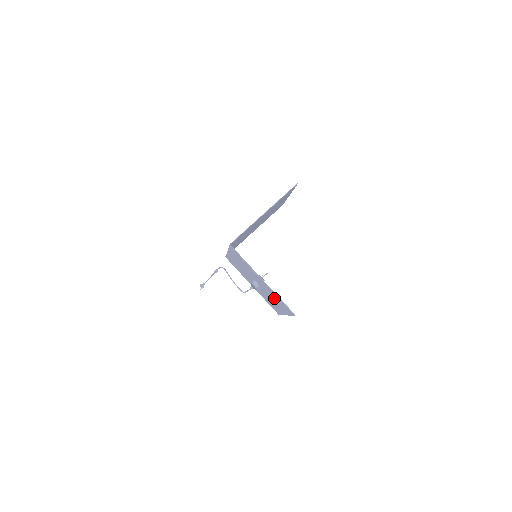
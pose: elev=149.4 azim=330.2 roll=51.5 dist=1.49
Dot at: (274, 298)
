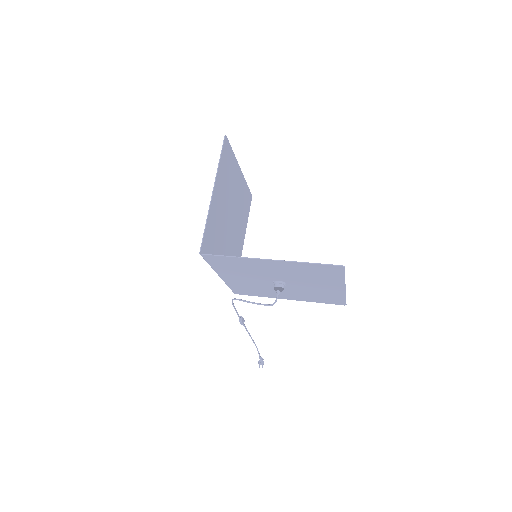
Dot at: (308, 276)
